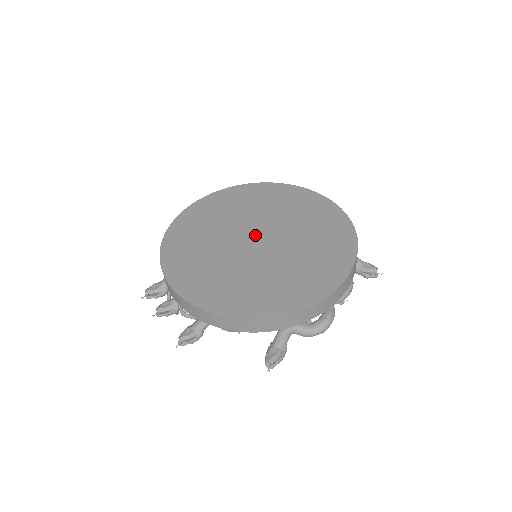
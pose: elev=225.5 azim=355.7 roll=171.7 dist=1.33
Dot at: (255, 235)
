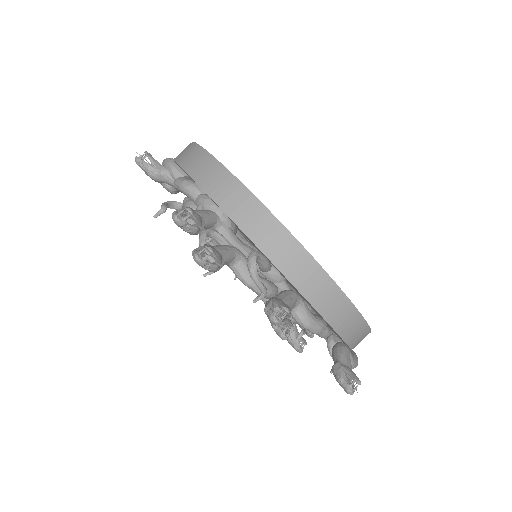
Dot at: occluded
